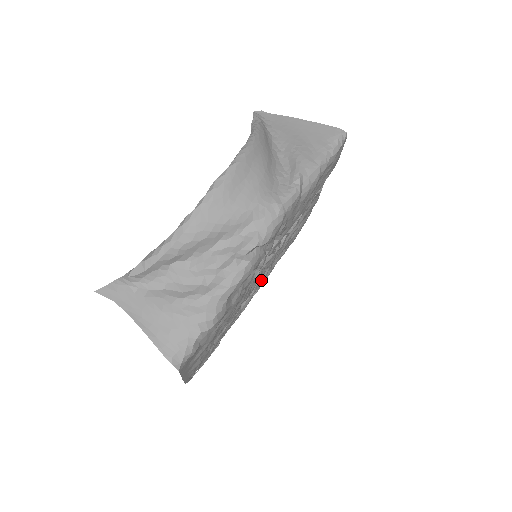
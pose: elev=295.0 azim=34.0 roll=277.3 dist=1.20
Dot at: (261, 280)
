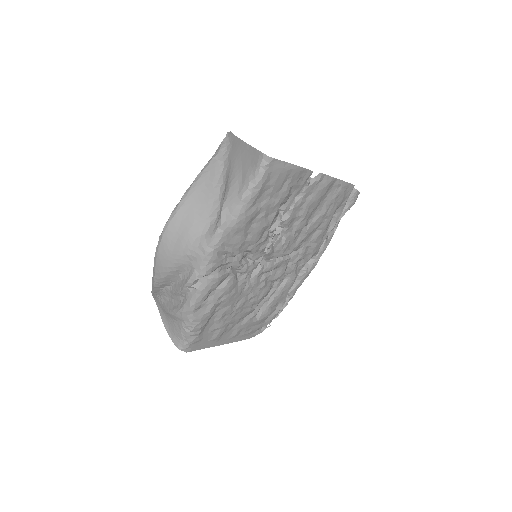
Dot at: (295, 259)
